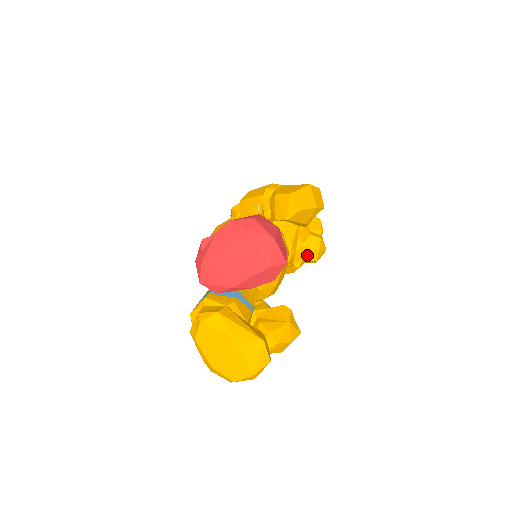
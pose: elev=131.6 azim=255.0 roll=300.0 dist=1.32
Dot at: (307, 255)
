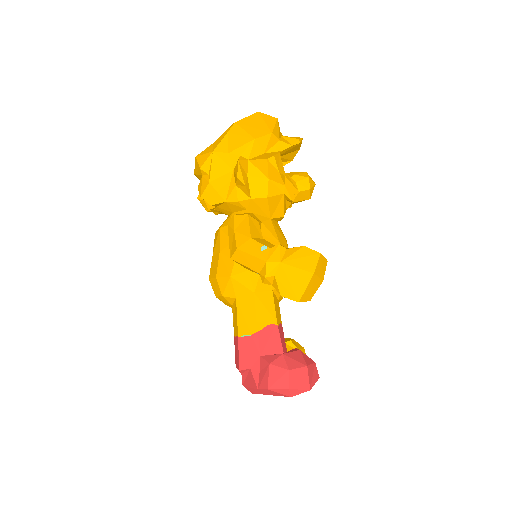
Dot at: occluded
